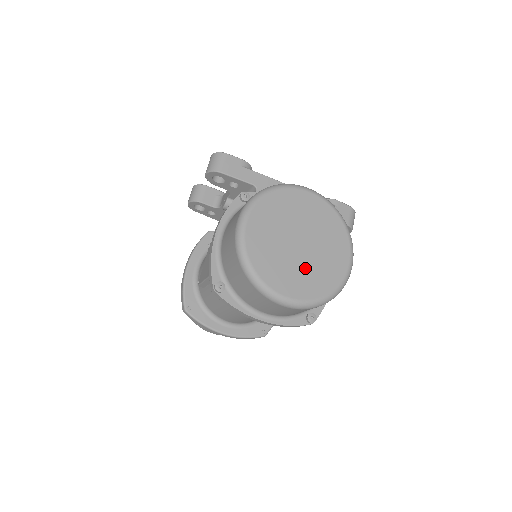
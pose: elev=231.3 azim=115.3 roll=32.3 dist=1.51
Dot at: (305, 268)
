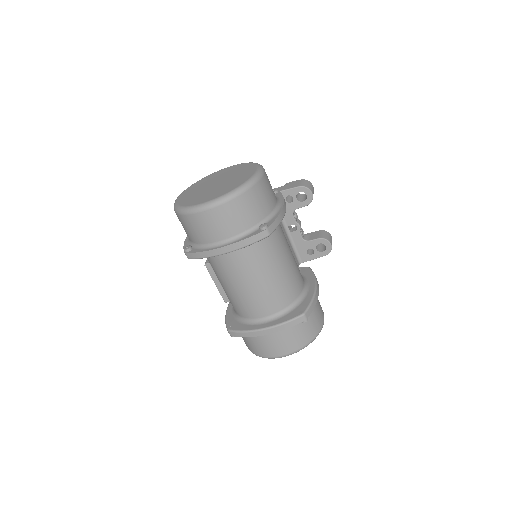
Dot at: (219, 188)
